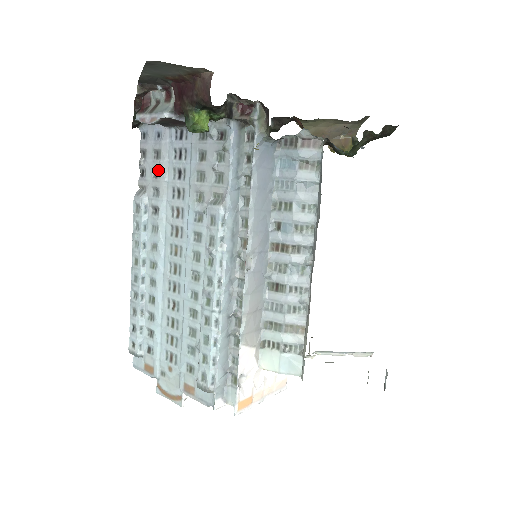
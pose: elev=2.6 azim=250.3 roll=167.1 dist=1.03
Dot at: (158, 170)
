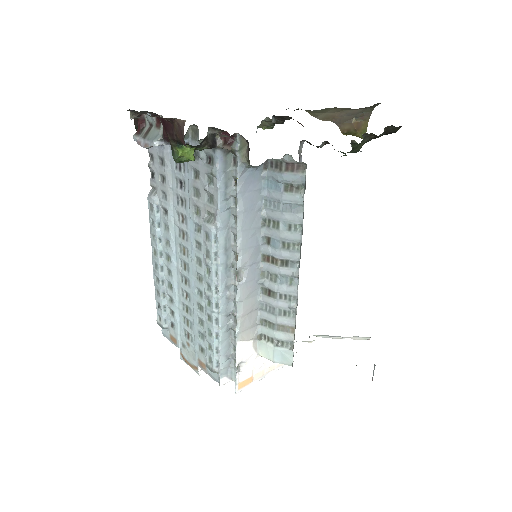
Dot at: (164, 176)
